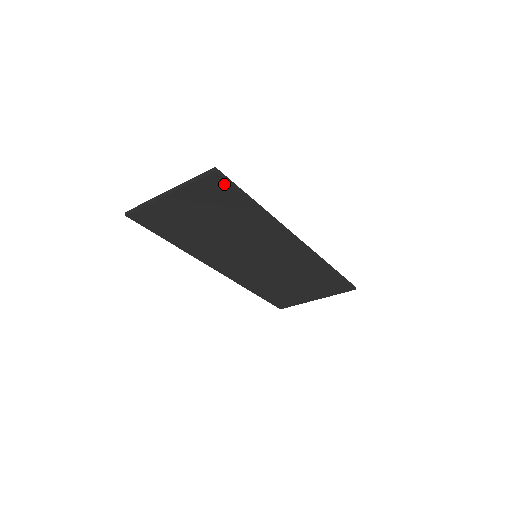
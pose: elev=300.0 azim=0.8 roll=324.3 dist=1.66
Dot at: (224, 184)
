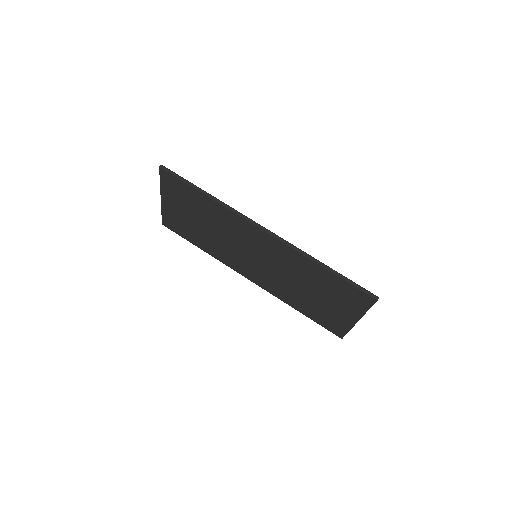
Dot at: (172, 178)
